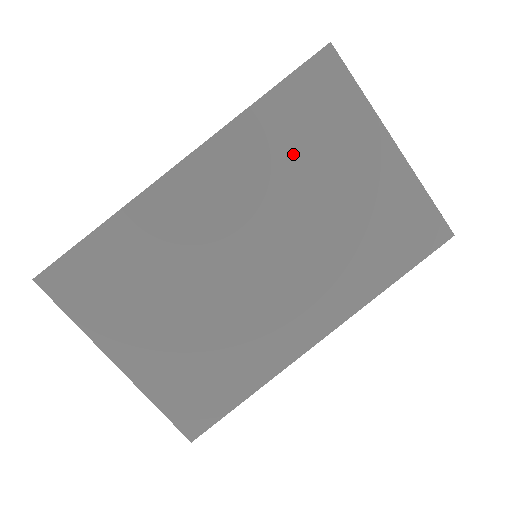
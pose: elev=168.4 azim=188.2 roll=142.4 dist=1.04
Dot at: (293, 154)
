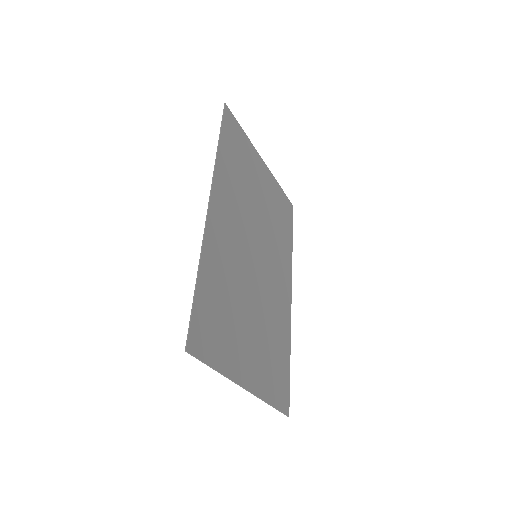
Dot at: (241, 179)
